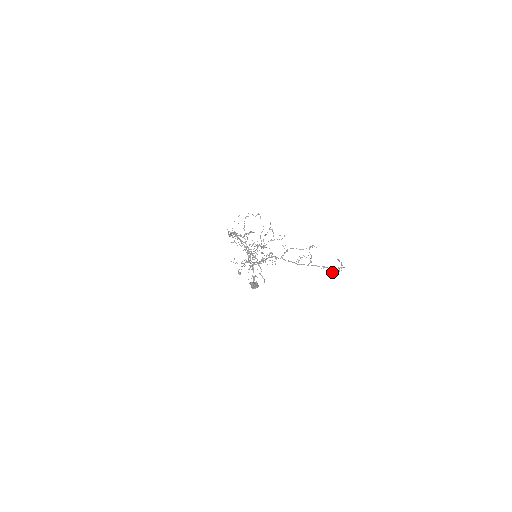
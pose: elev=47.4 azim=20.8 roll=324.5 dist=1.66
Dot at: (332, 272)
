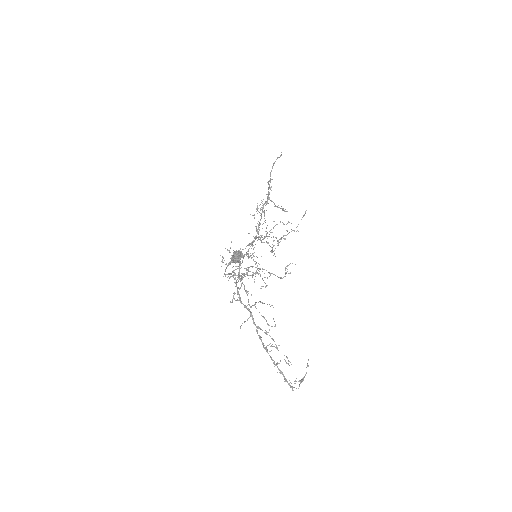
Dot at: occluded
